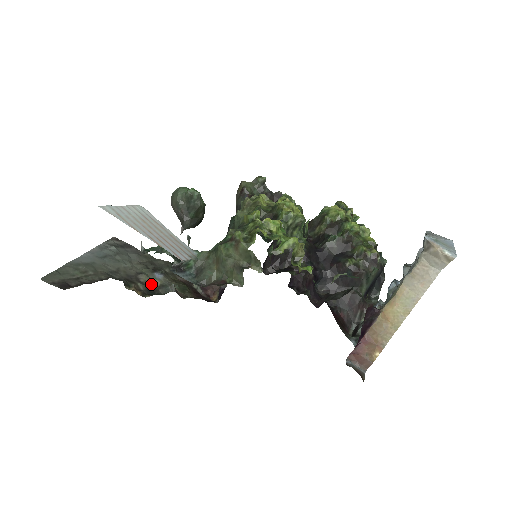
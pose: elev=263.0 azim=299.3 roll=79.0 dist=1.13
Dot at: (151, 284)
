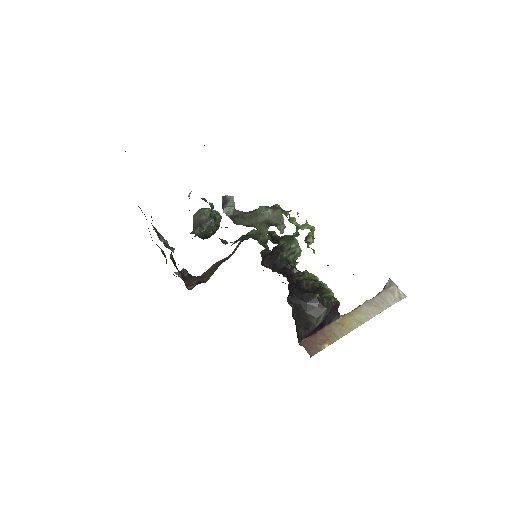
Dot at: occluded
